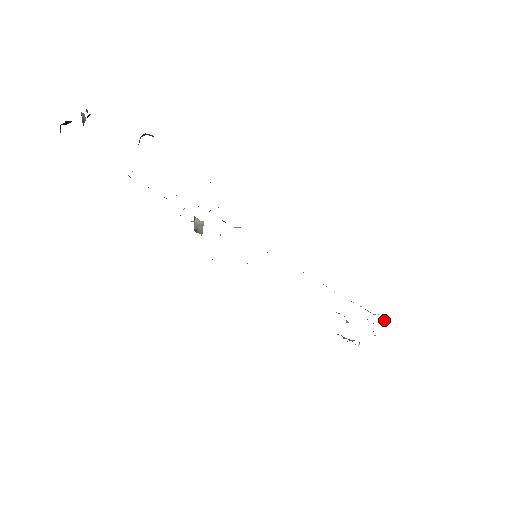
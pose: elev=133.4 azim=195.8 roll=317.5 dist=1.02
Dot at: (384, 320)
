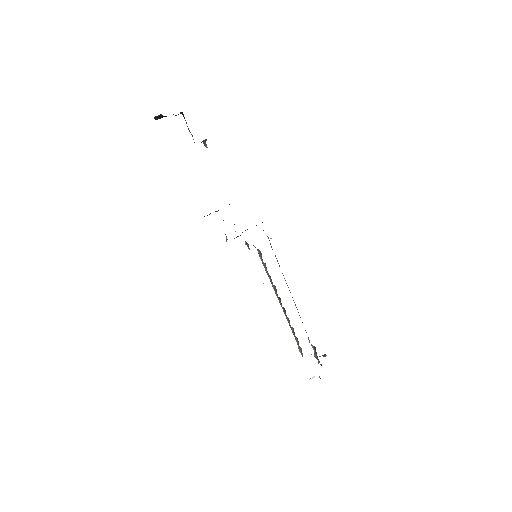
Dot at: occluded
